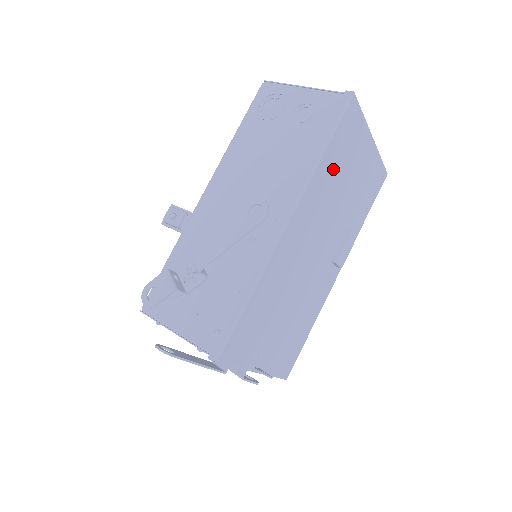
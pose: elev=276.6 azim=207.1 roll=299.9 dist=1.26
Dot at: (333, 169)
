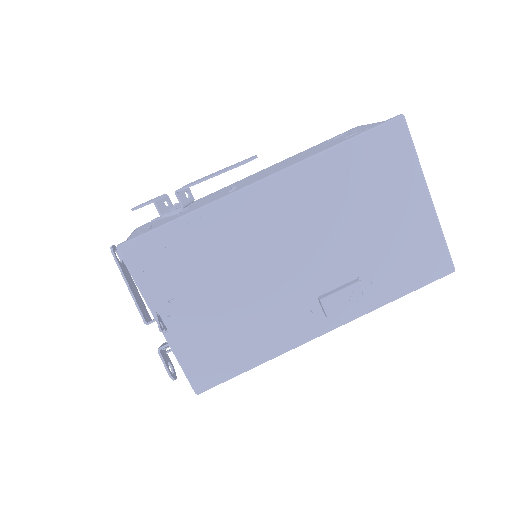
Dot at: (349, 177)
